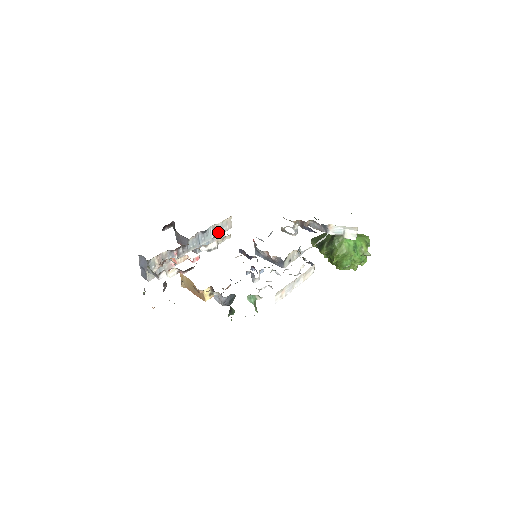
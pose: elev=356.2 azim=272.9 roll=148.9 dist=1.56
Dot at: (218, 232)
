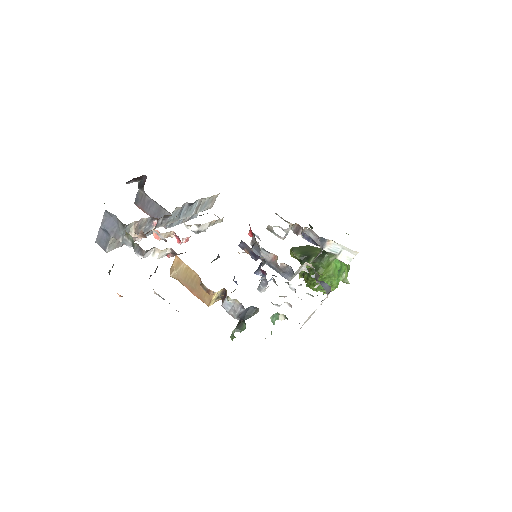
Dot at: (200, 208)
